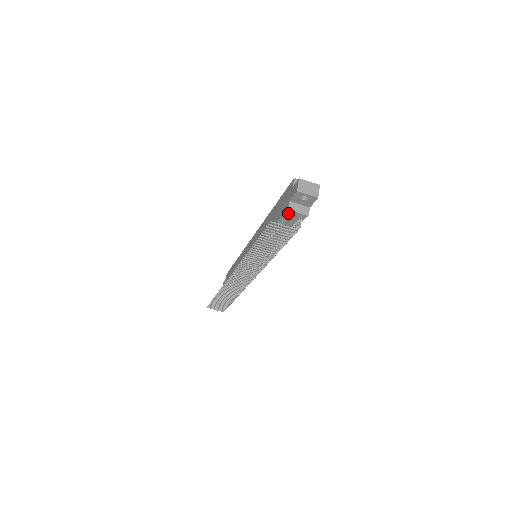
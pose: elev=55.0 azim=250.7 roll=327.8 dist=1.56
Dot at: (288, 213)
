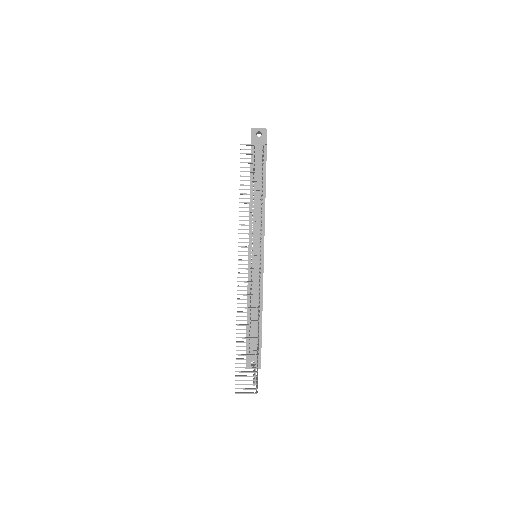
Dot at: (254, 150)
